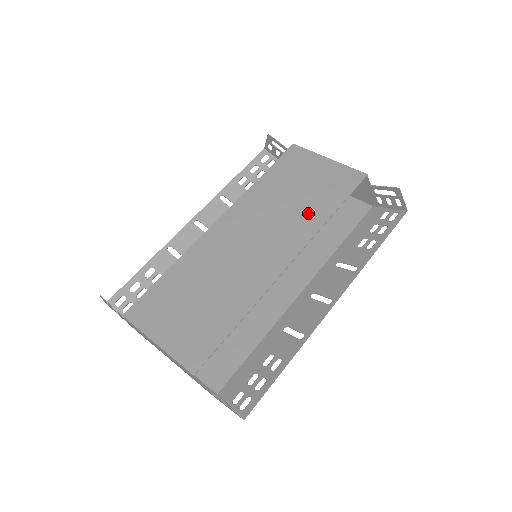
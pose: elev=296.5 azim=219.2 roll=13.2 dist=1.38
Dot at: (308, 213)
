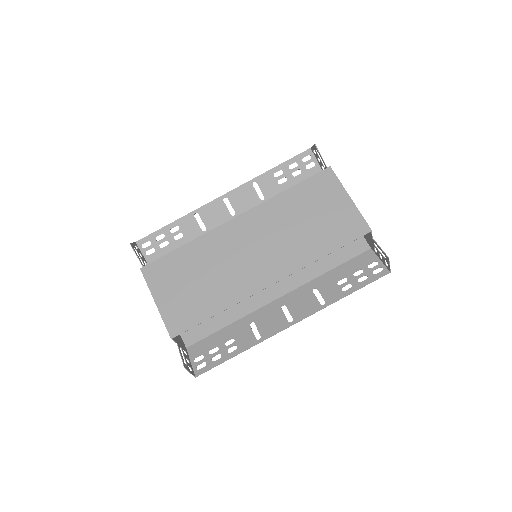
Dot at: (306, 245)
